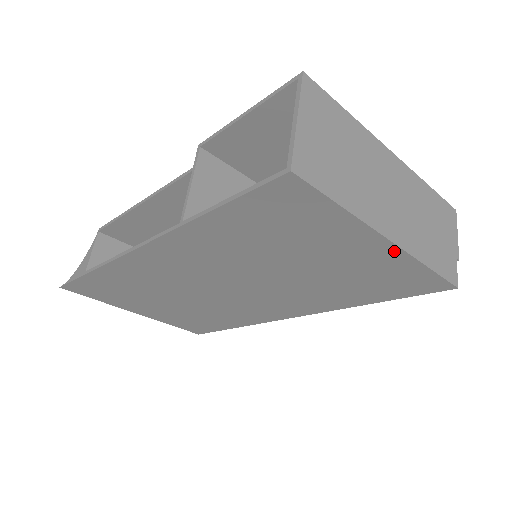
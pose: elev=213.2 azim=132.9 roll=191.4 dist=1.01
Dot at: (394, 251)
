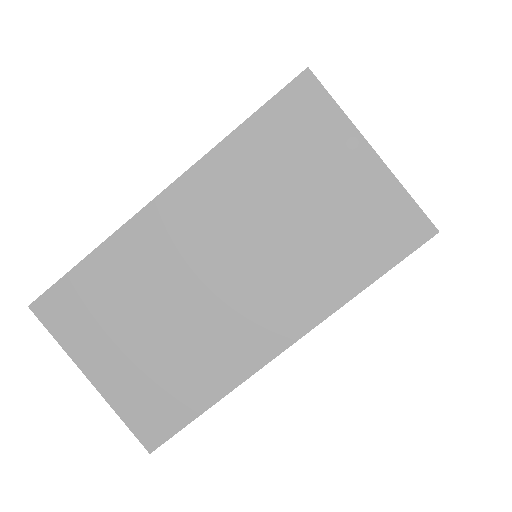
Dot at: (379, 167)
